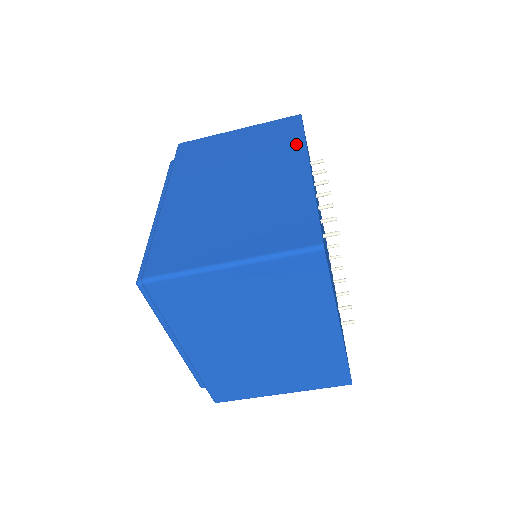
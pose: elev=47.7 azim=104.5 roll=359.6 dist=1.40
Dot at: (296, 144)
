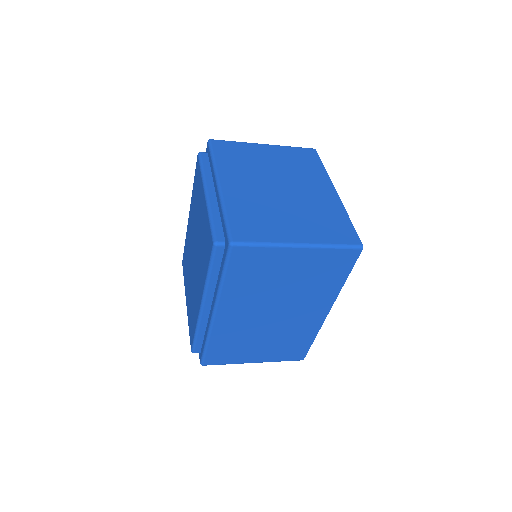
Dot at: (334, 289)
